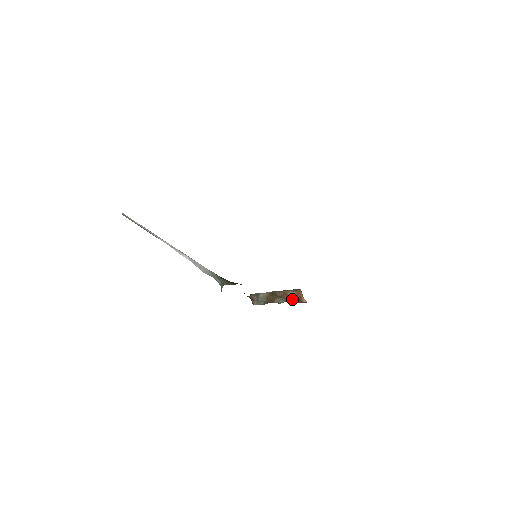
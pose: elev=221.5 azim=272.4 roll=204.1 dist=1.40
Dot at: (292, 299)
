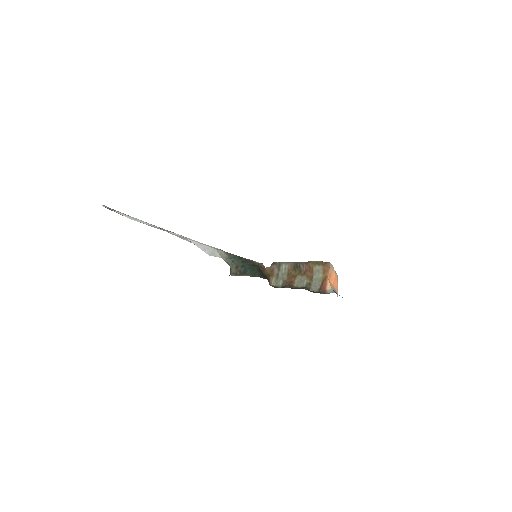
Dot at: (315, 280)
